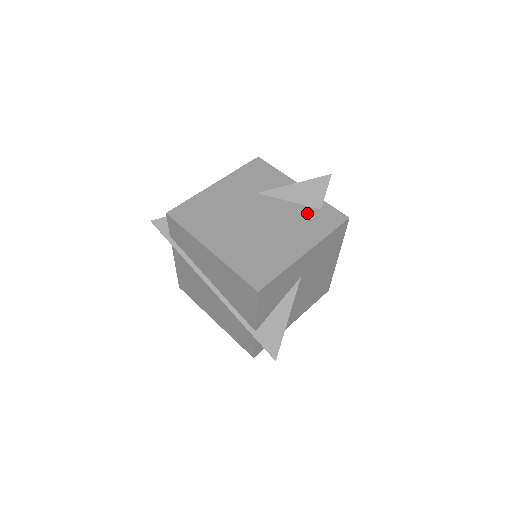
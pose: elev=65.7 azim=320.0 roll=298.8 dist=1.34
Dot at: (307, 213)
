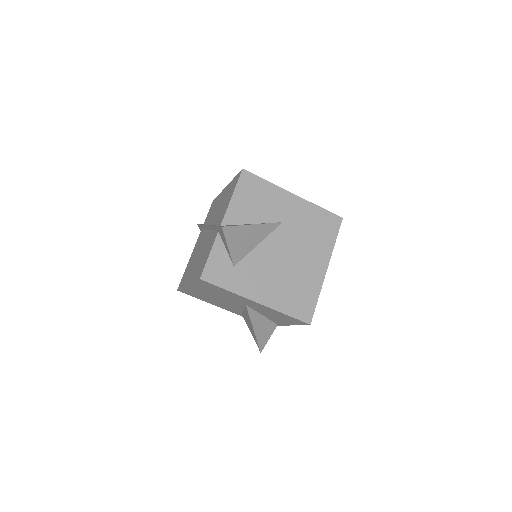
Dot at: occluded
